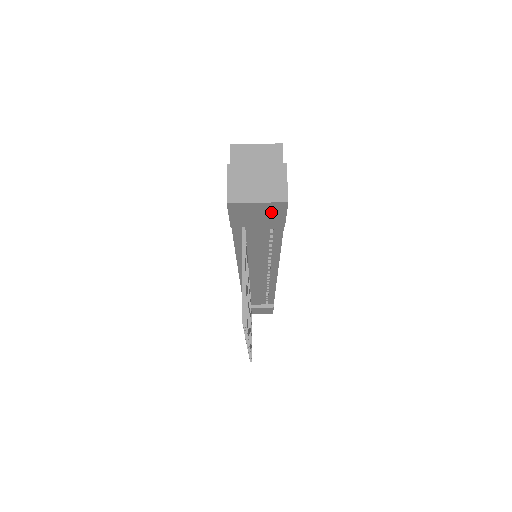
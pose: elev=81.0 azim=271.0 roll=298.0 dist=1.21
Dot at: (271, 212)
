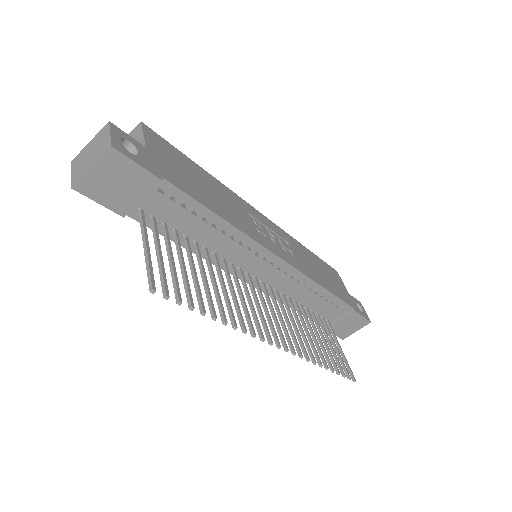
Dot at: (121, 171)
